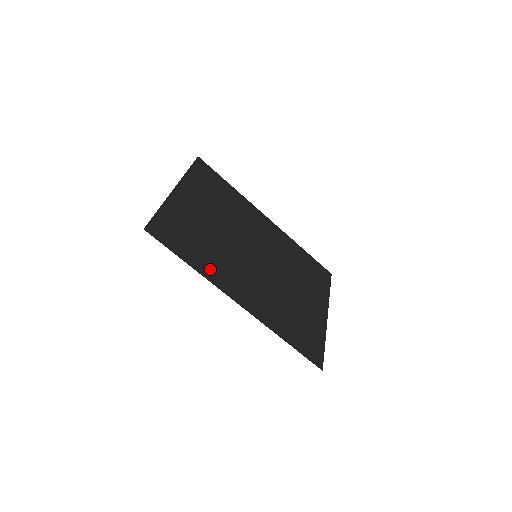
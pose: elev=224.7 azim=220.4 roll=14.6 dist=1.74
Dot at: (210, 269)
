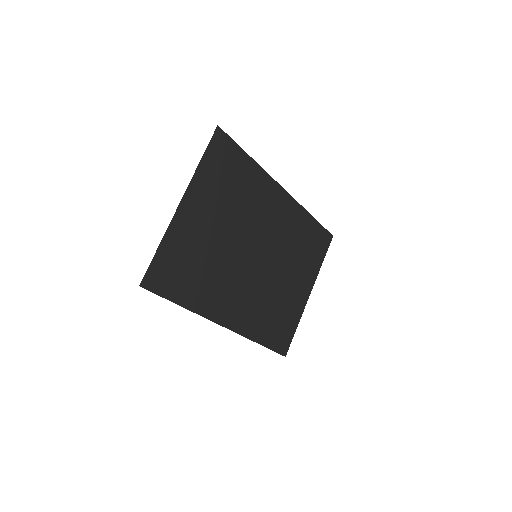
Dot at: (203, 300)
